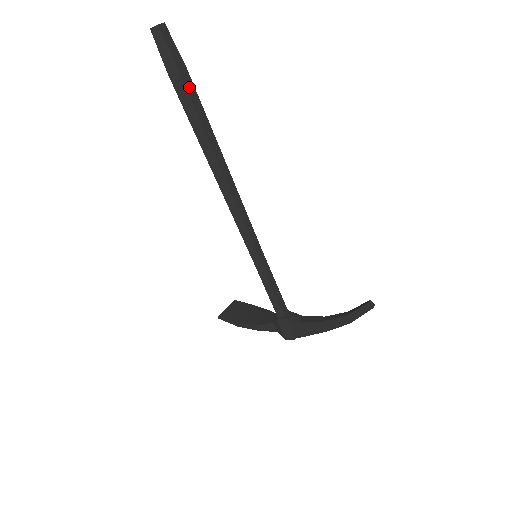
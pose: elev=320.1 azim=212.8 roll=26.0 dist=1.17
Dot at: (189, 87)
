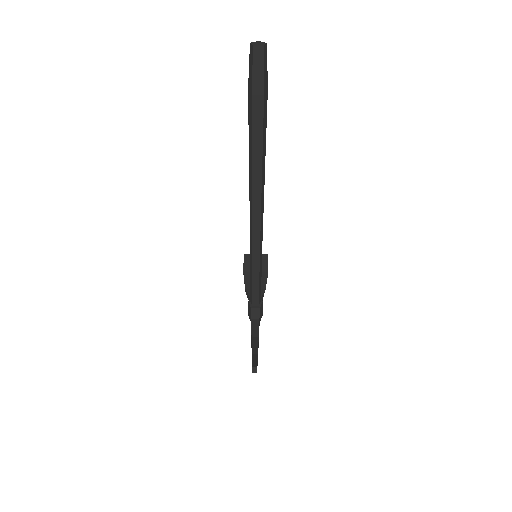
Dot at: (256, 112)
